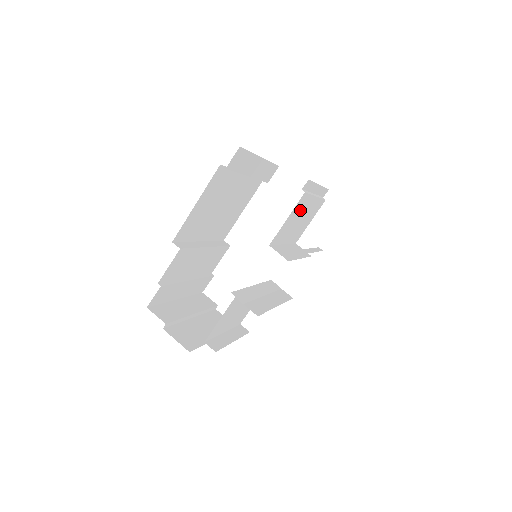
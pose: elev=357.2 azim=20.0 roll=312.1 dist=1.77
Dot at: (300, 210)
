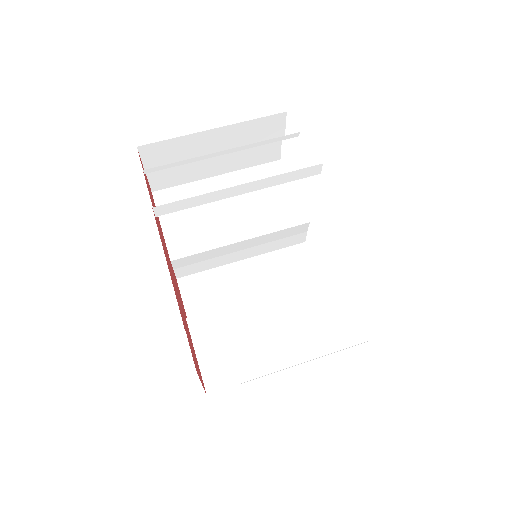
Dot at: (266, 348)
